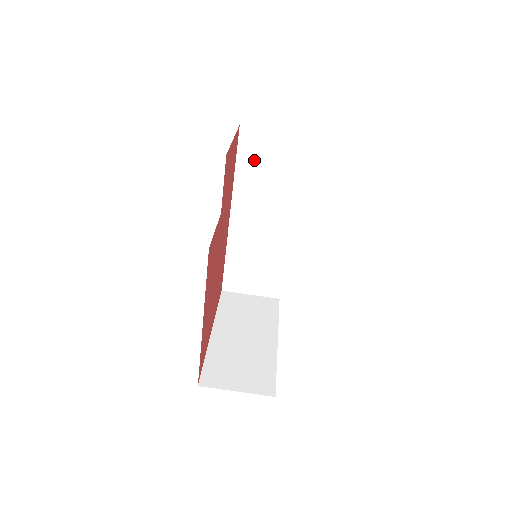
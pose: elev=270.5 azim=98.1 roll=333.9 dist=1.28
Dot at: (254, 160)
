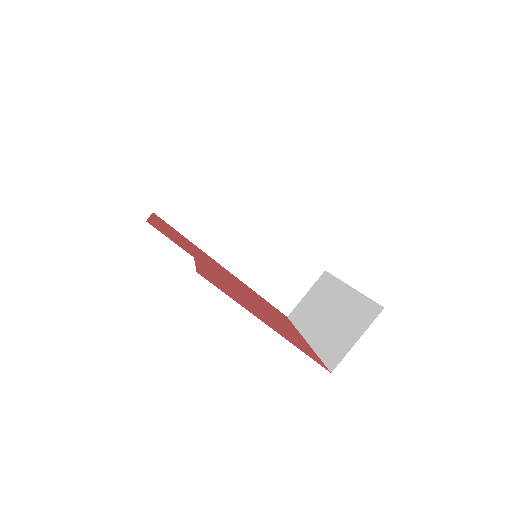
Dot at: (188, 218)
